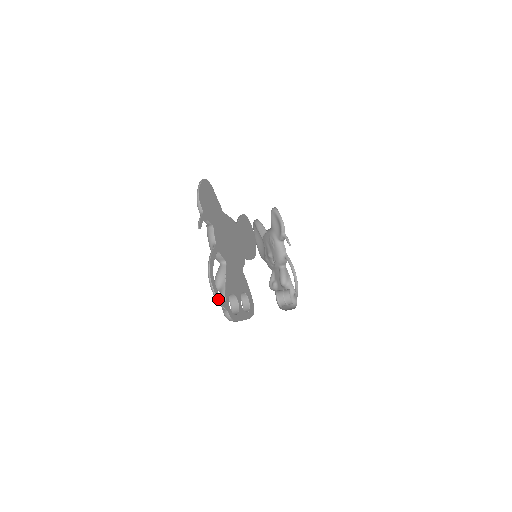
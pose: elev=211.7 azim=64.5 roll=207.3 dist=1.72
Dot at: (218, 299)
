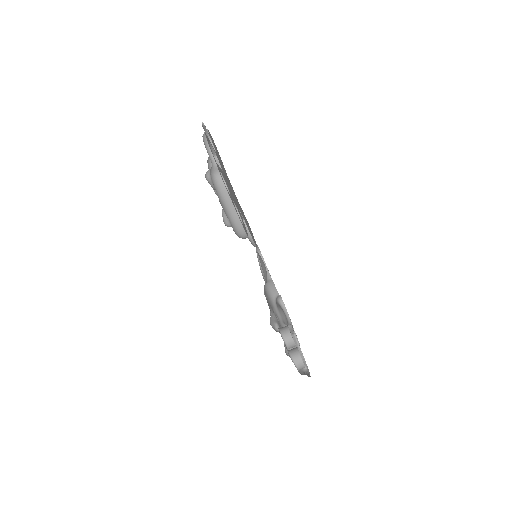
Dot at: (209, 145)
